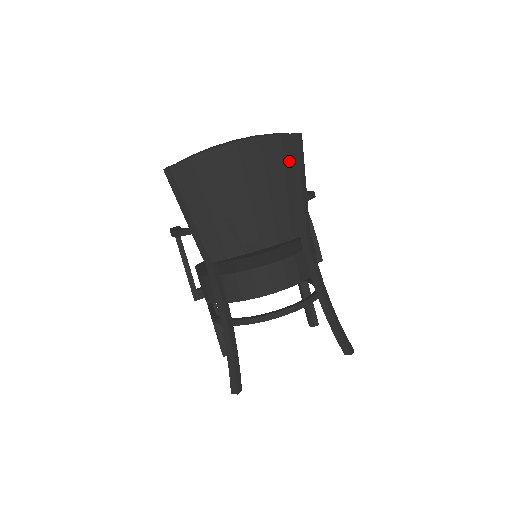
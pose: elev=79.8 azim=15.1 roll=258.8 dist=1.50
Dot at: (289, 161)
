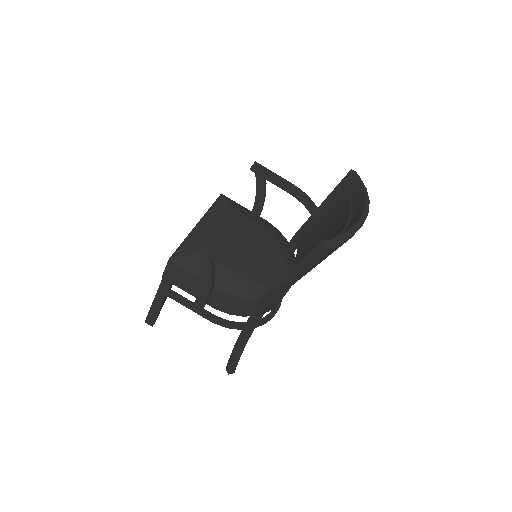
Dot at: occluded
